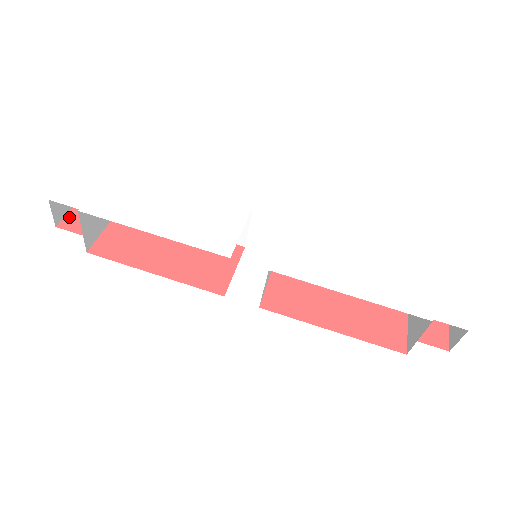
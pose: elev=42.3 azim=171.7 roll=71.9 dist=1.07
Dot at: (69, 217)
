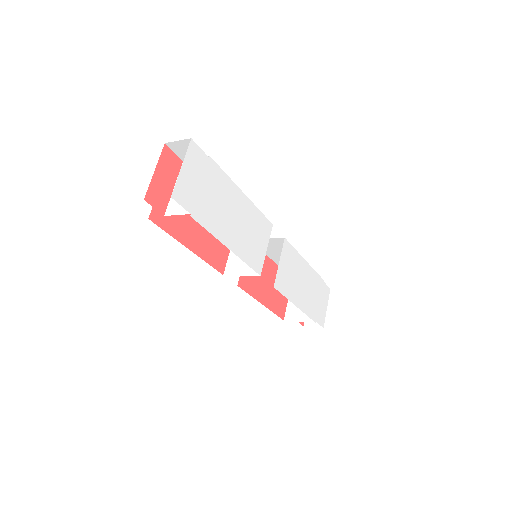
Dot at: (152, 187)
